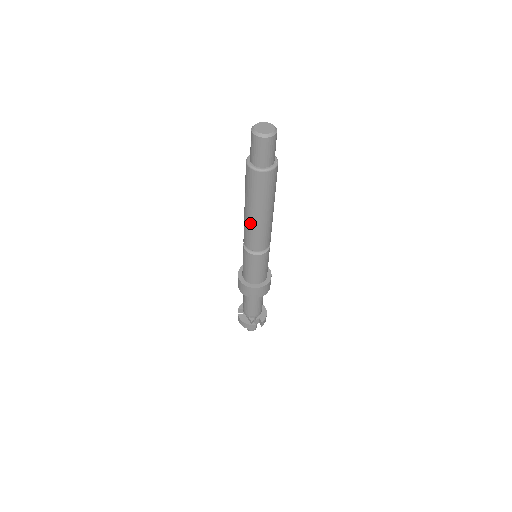
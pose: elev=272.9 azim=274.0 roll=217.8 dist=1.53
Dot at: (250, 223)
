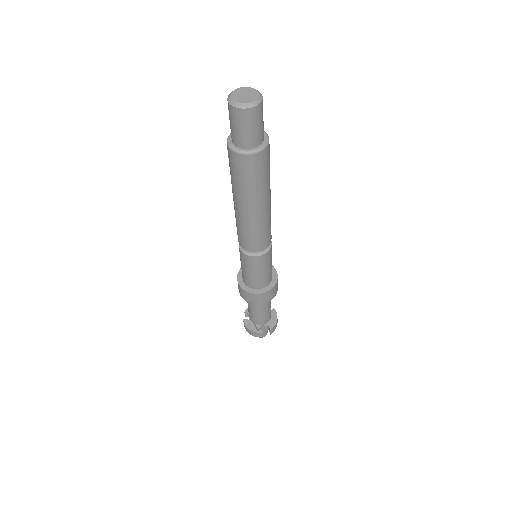
Dot at: (240, 218)
